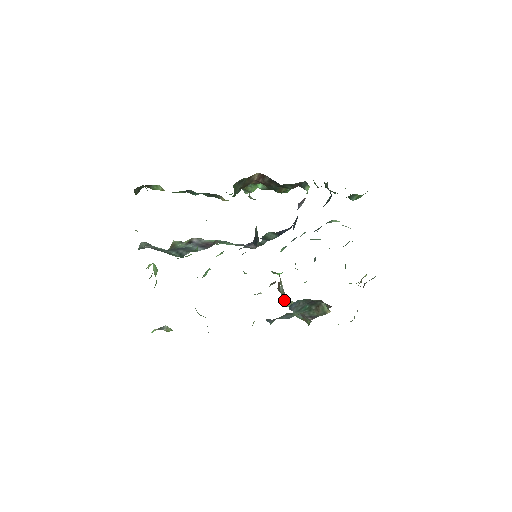
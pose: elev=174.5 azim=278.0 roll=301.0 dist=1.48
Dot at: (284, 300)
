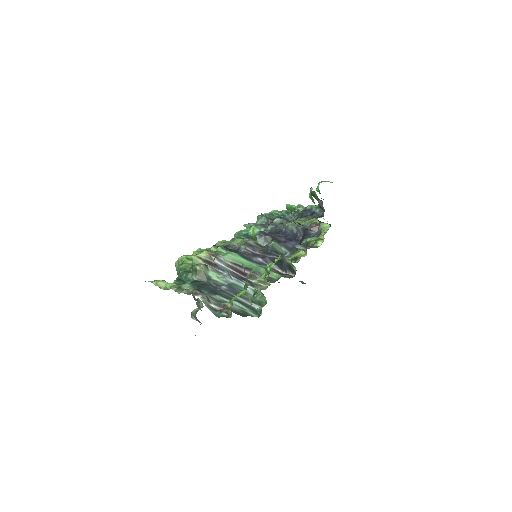
Dot at: occluded
